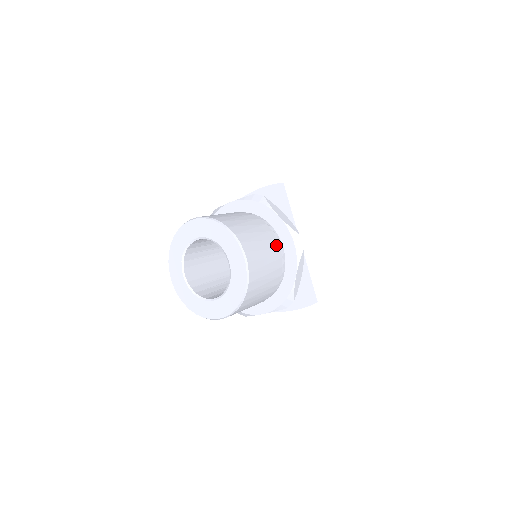
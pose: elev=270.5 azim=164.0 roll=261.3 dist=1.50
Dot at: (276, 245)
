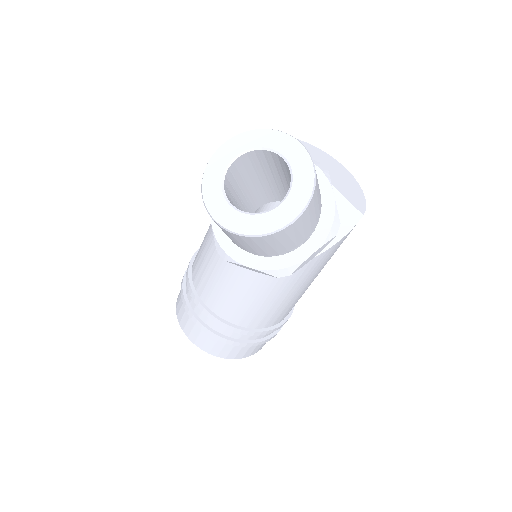
Dot at: occluded
